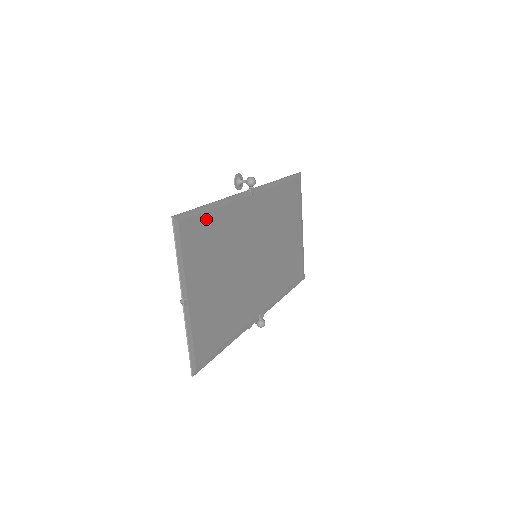
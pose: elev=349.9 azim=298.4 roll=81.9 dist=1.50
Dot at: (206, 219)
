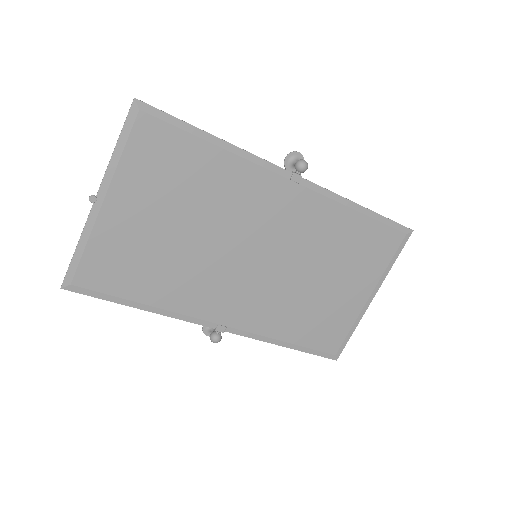
Dot at: (190, 143)
